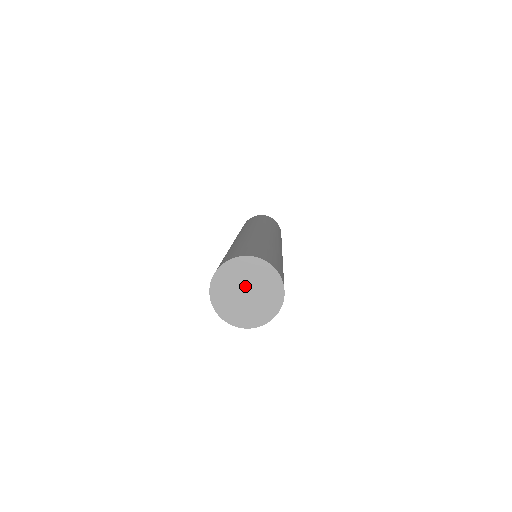
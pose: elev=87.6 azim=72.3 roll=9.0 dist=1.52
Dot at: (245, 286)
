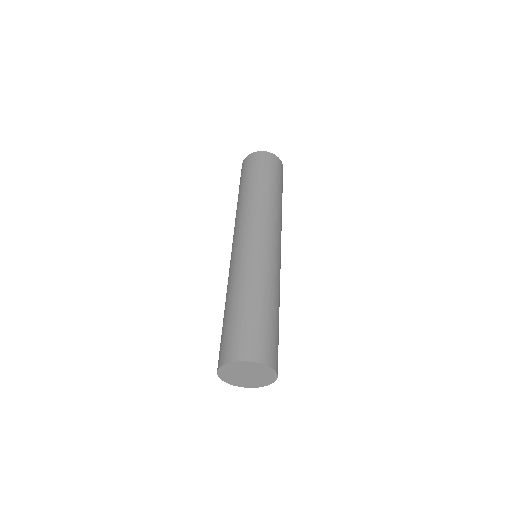
Dot at: (243, 373)
